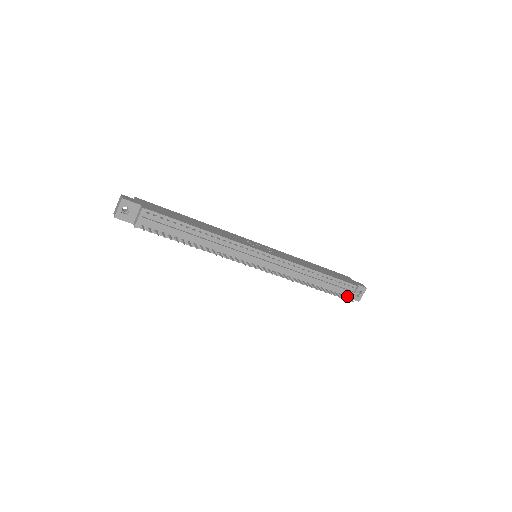
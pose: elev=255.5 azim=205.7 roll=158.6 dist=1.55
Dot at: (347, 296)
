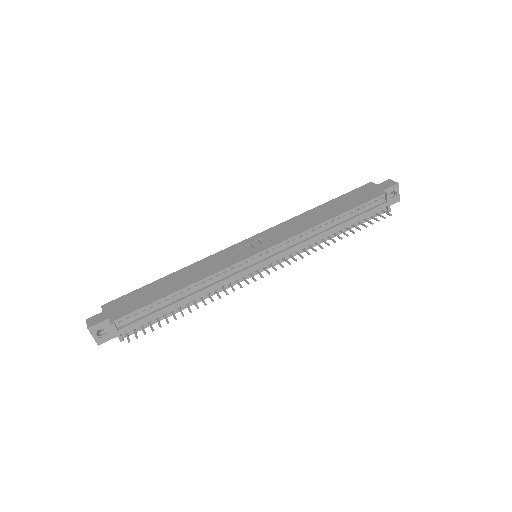
Dot at: (381, 211)
